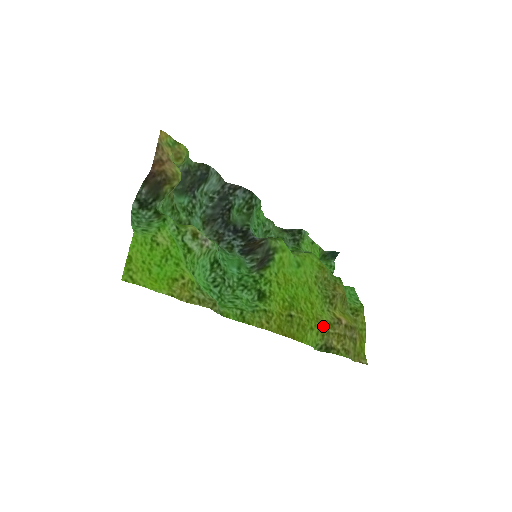
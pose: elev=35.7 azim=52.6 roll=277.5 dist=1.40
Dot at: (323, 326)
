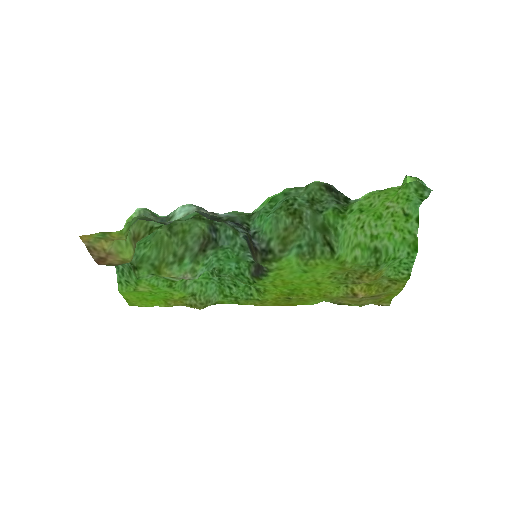
Dot at: (332, 297)
